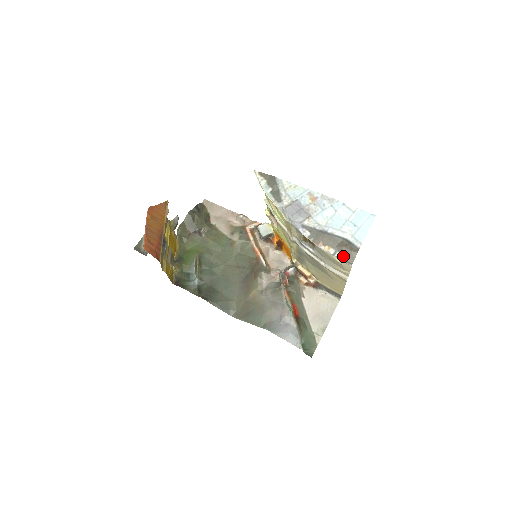
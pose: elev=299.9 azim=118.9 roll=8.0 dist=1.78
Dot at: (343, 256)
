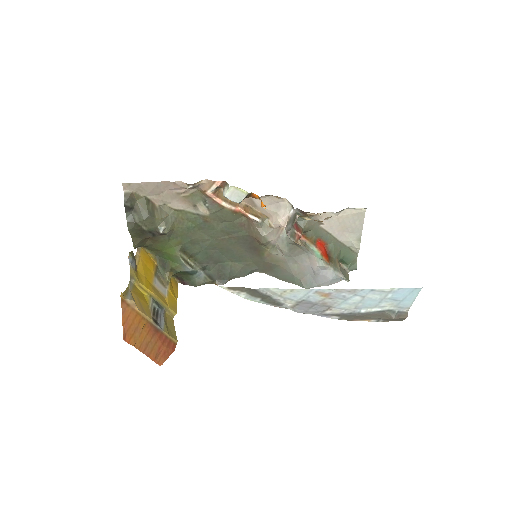
Dot at: occluded
